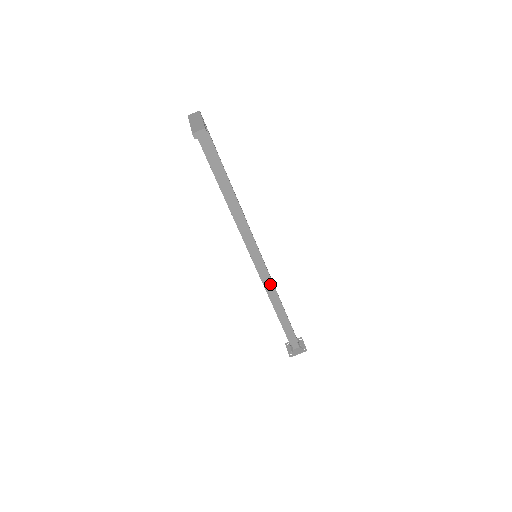
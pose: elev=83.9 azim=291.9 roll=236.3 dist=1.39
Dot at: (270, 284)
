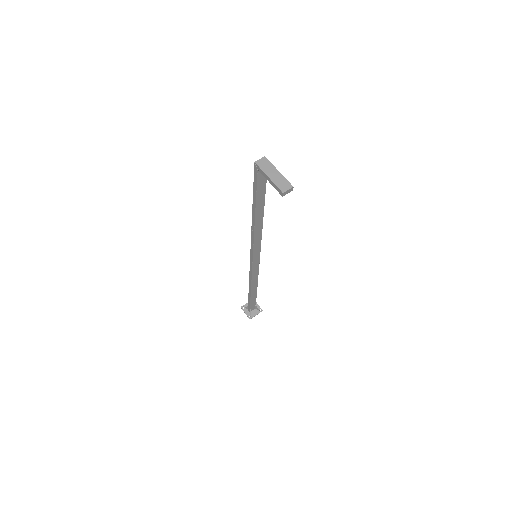
Dot at: (256, 273)
